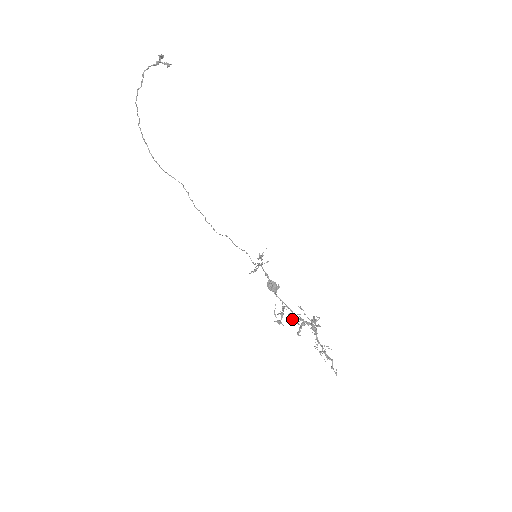
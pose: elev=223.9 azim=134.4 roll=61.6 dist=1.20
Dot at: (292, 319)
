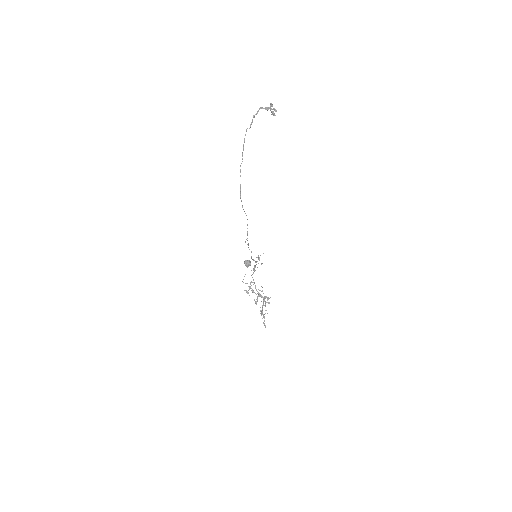
Dot at: occluded
